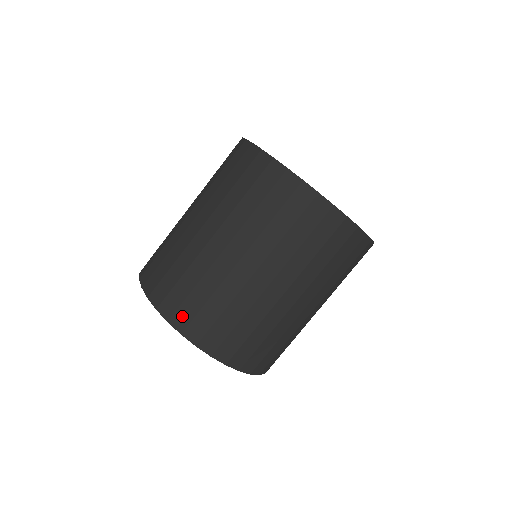
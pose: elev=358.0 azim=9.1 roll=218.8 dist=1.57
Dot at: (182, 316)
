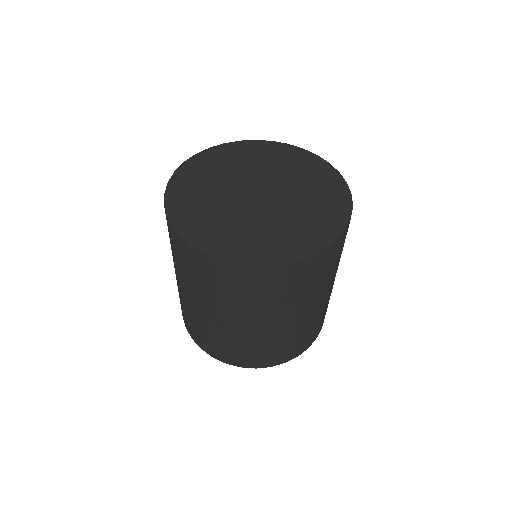
Dot at: (187, 326)
